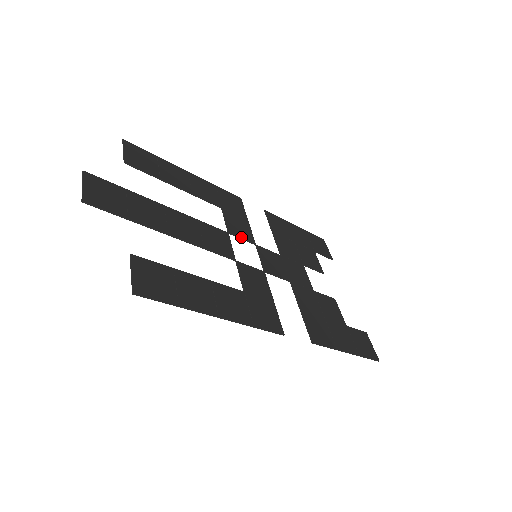
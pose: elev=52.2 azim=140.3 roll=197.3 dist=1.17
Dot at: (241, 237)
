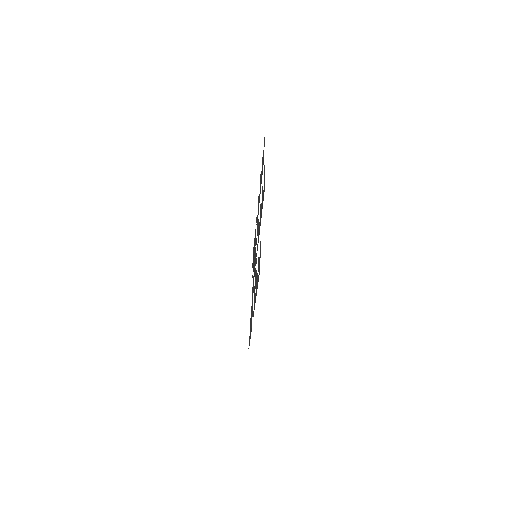
Dot at: occluded
